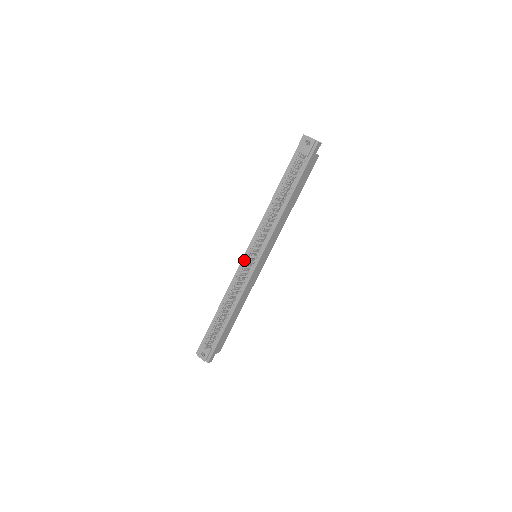
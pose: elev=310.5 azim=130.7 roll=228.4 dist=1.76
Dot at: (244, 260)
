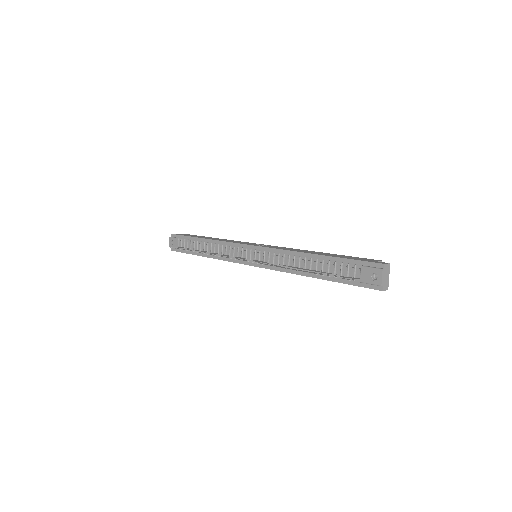
Dot at: (244, 247)
